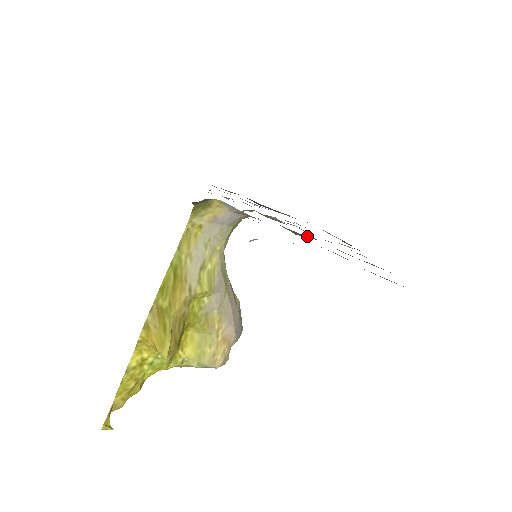
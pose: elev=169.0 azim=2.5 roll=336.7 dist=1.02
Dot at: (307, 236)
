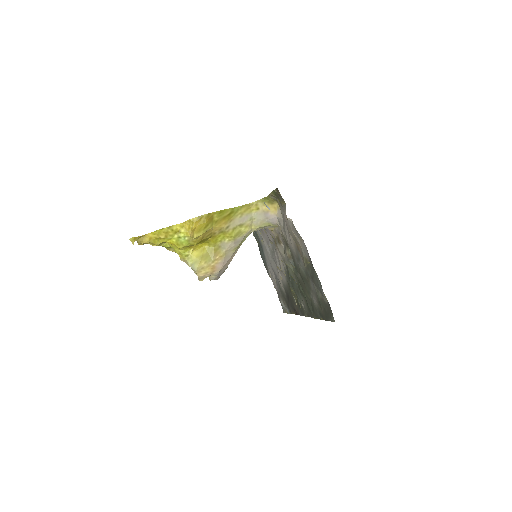
Dot at: (290, 267)
